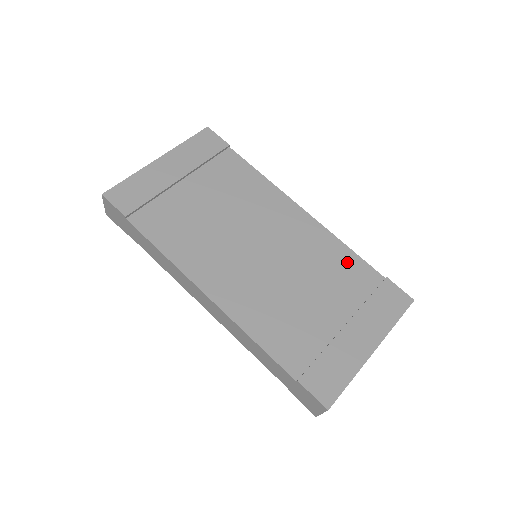
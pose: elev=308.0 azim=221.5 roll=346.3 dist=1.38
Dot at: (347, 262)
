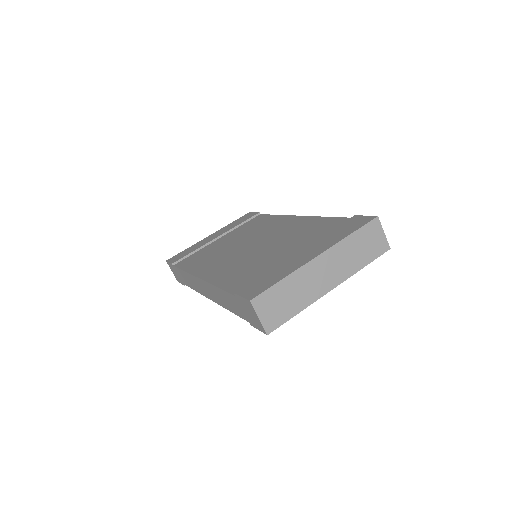
Dot at: (322, 224)
